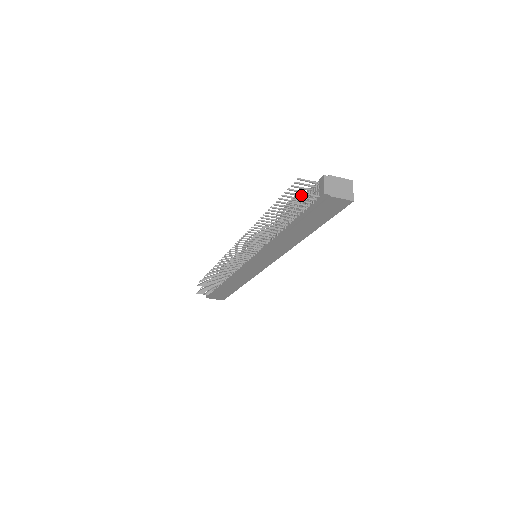
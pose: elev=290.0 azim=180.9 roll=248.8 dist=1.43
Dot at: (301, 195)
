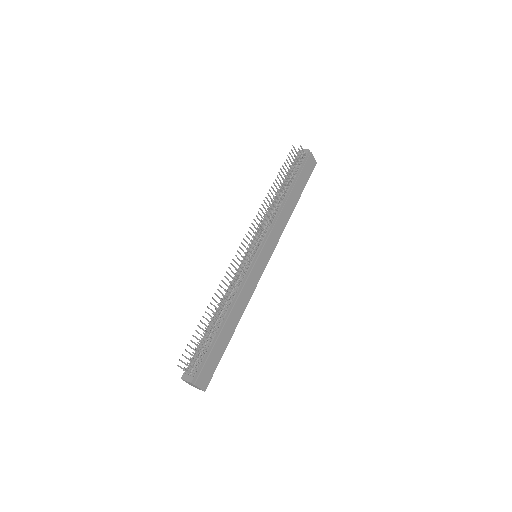
Dot at: occluded
